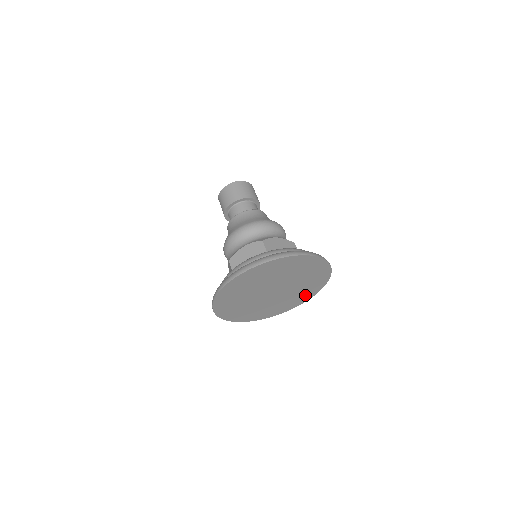
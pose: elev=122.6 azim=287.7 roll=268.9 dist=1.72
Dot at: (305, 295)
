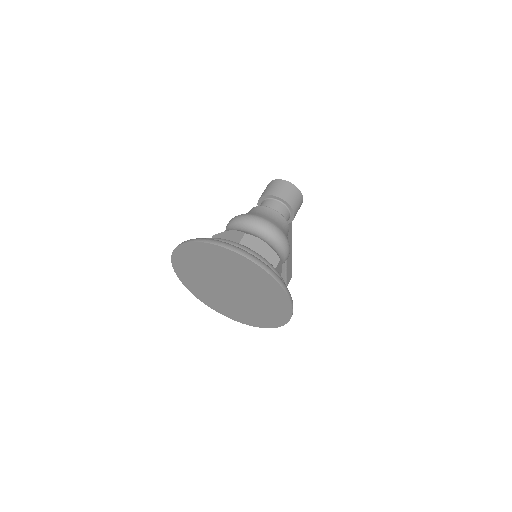
Dot at: (267, 319)
